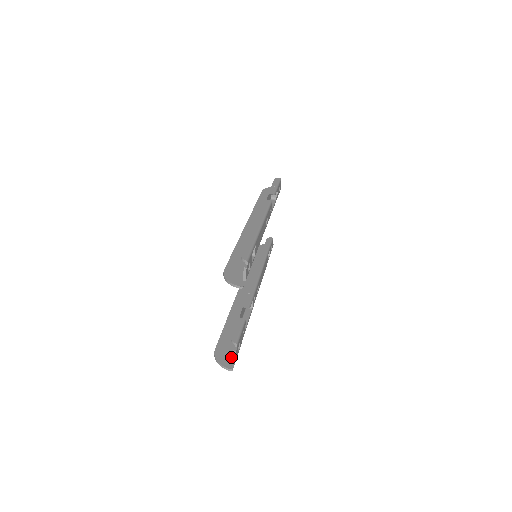
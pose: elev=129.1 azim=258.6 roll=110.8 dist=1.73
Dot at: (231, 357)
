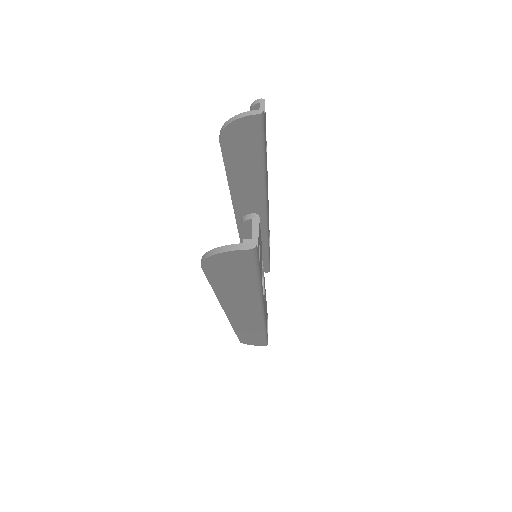
Dot at: occluded
